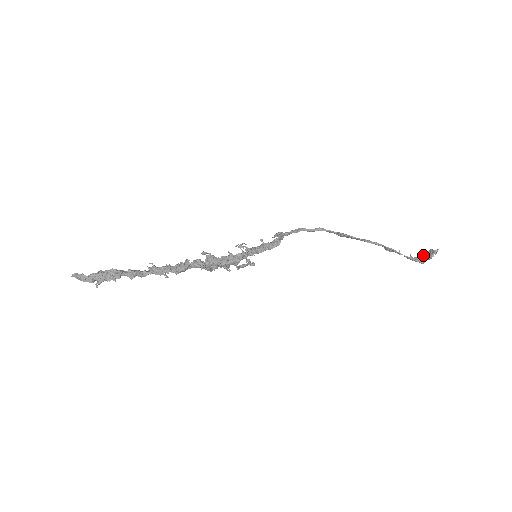
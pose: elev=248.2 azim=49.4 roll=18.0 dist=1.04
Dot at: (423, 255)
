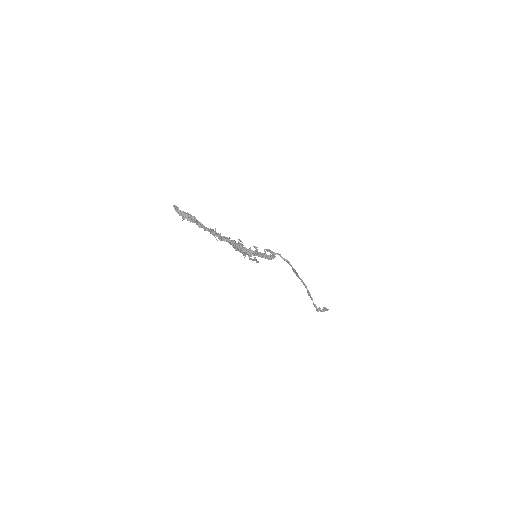
Dot at: occluded
